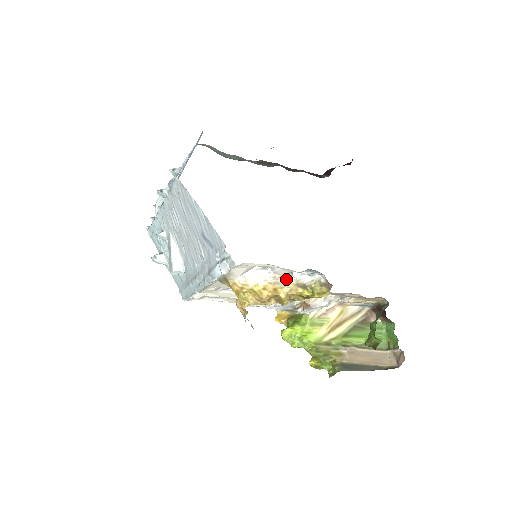
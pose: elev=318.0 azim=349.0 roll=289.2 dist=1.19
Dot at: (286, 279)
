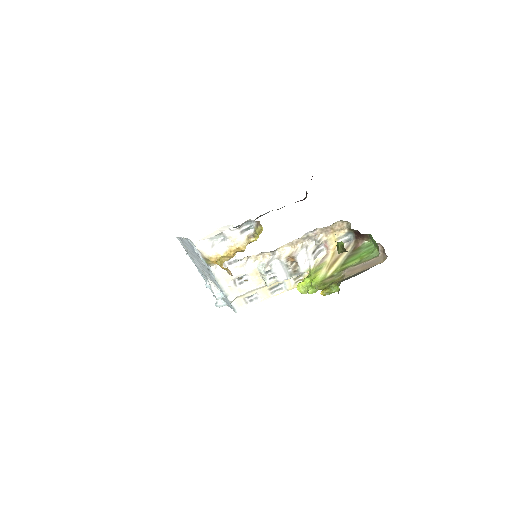
Dot at: (241, 239)
